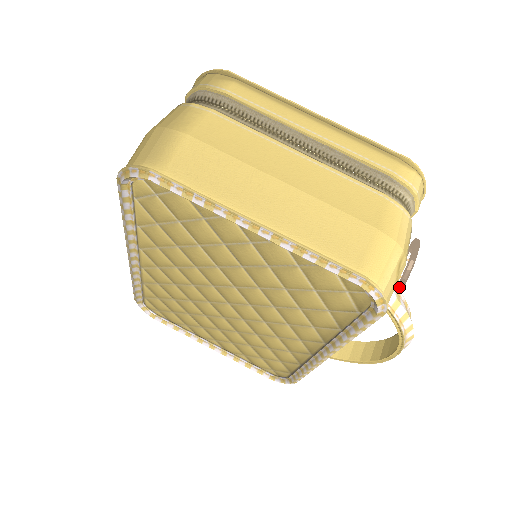
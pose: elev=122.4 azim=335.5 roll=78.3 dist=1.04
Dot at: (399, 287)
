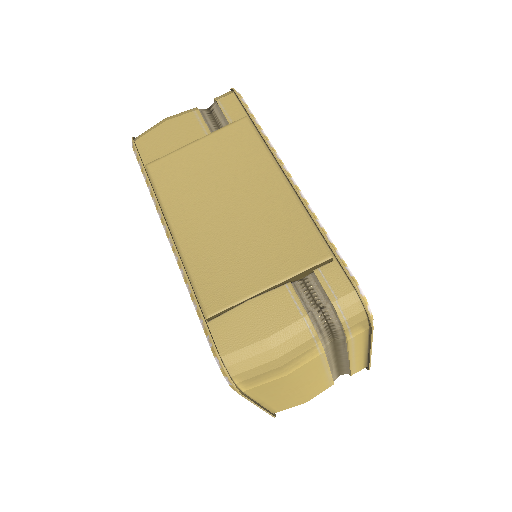
Dot at: occluded
